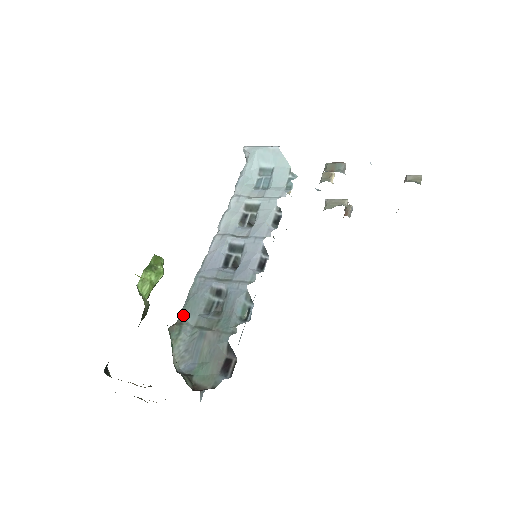
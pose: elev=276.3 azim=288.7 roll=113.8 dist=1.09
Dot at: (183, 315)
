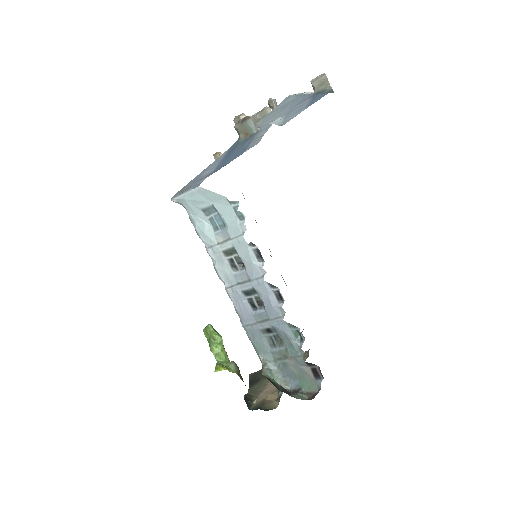
Dot at: (261, 357)
